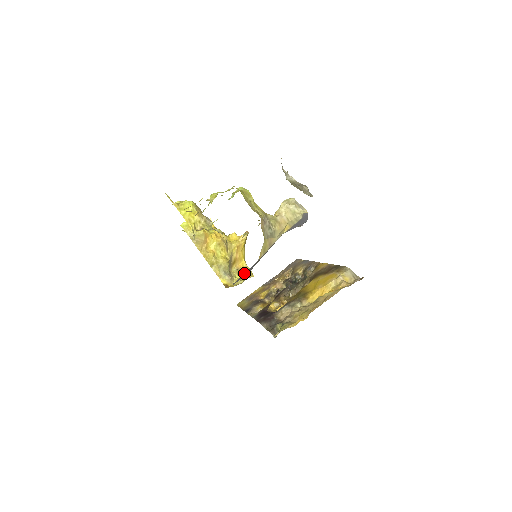
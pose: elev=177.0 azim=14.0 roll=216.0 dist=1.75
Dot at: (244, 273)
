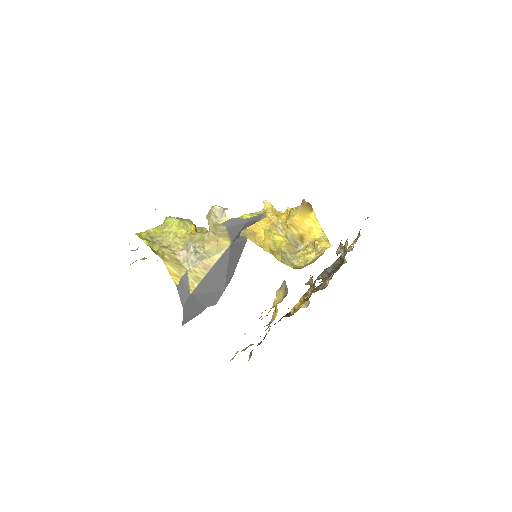
Dot at: (200, 301)
